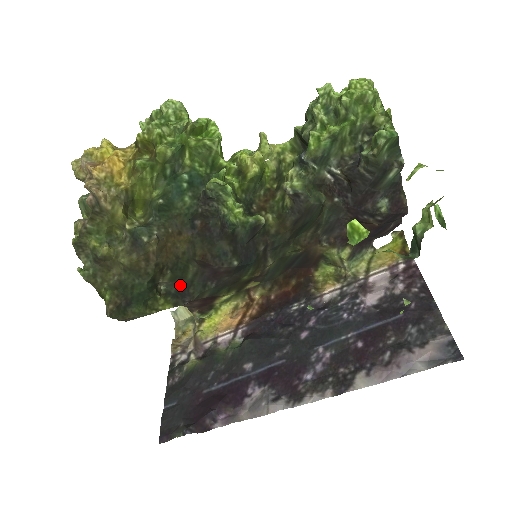
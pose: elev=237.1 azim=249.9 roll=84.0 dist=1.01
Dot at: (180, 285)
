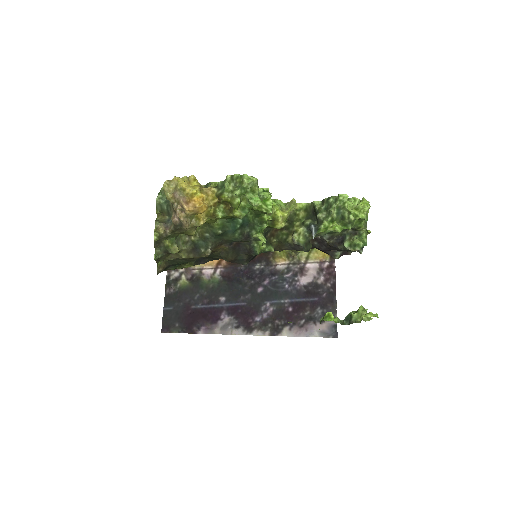
Dot at: (202, 257)
